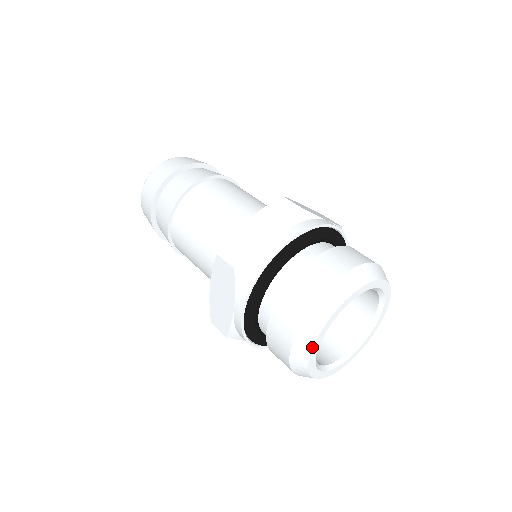
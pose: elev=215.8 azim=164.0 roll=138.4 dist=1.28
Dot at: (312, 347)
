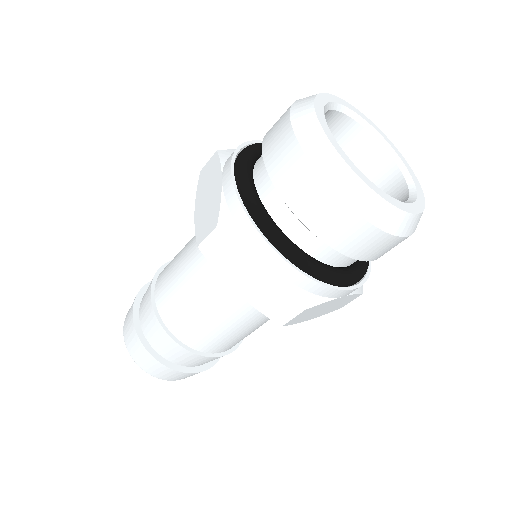
Dot at: (347, 166)
